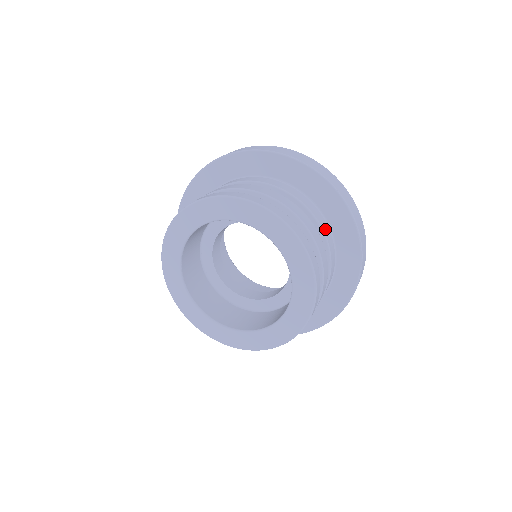
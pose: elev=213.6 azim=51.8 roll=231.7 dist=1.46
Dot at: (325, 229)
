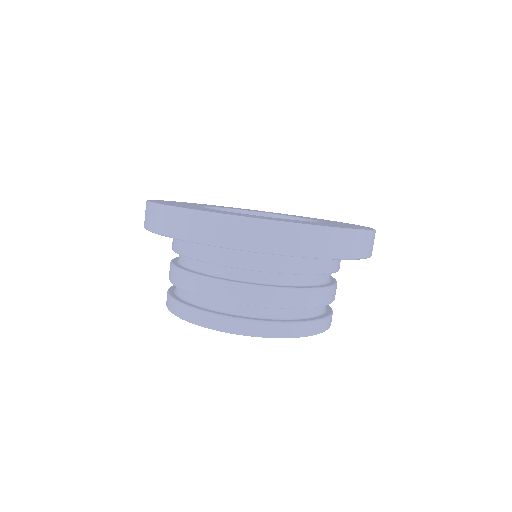
Dot at: (339, 265)
